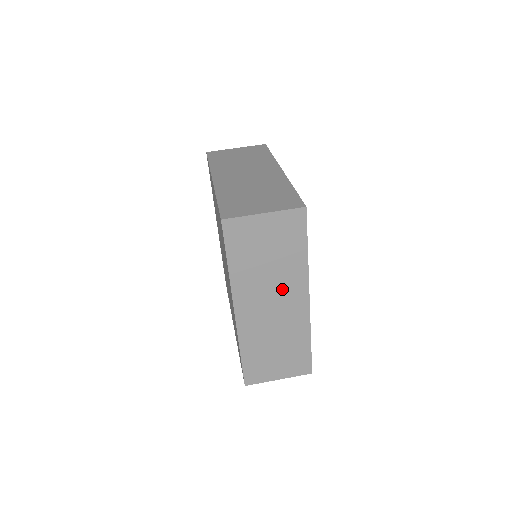
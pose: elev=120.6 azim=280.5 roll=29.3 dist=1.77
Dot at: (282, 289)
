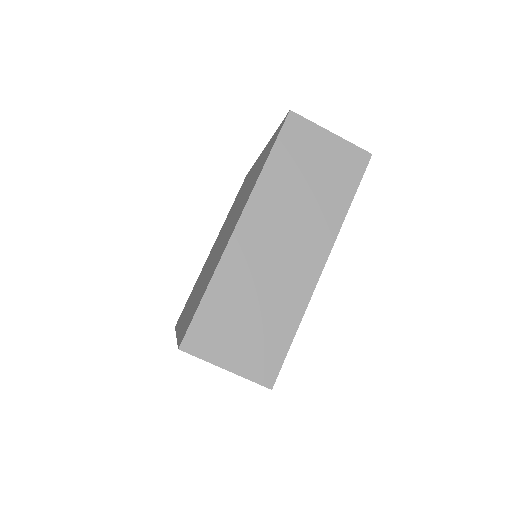
Dot at: occluded
